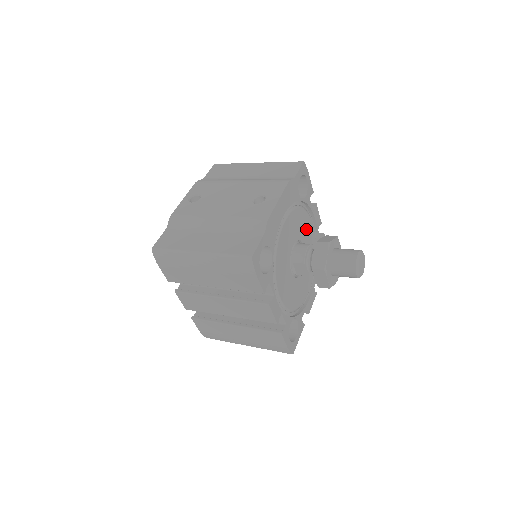
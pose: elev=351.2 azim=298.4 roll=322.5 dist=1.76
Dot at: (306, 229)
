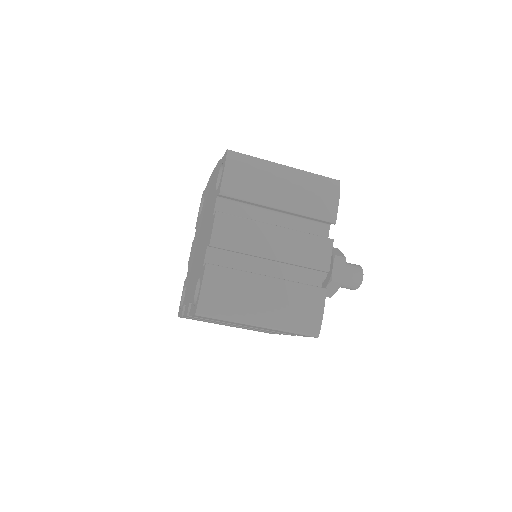
Dot at: occluded
